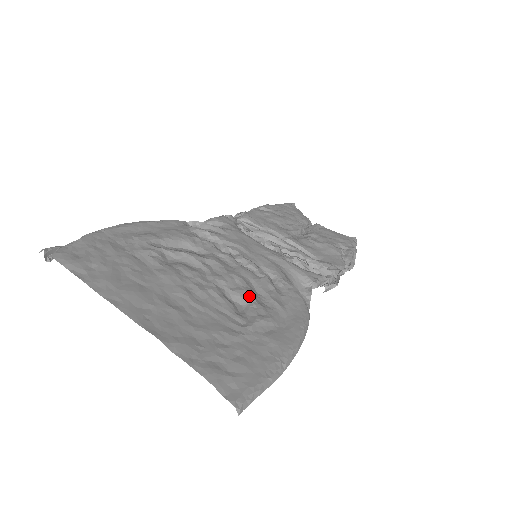
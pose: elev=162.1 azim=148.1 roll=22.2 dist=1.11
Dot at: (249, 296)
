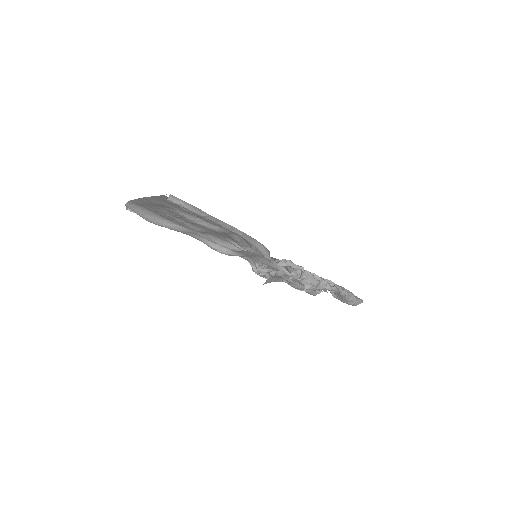
Dot at: occluded
